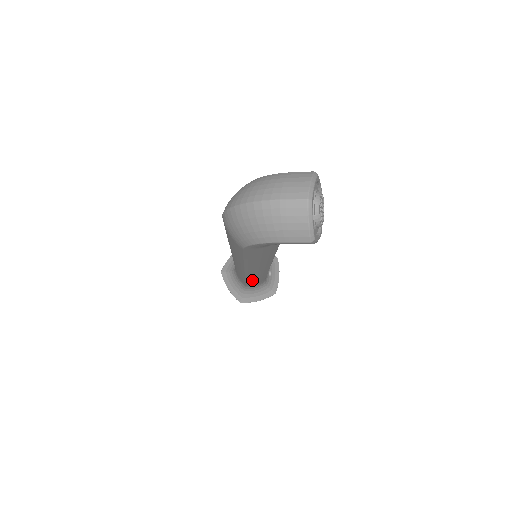
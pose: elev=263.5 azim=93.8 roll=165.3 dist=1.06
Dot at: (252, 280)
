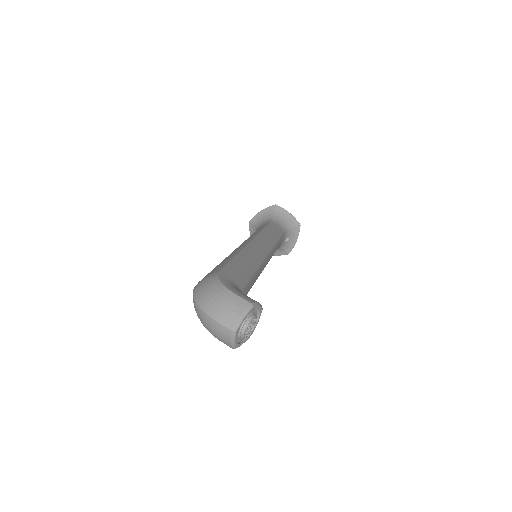
Dot at: occluded
